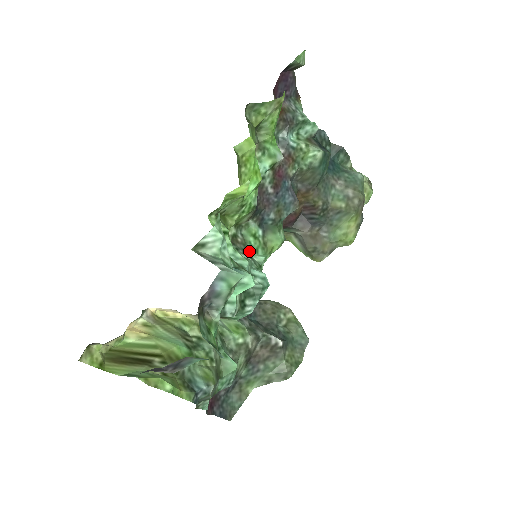
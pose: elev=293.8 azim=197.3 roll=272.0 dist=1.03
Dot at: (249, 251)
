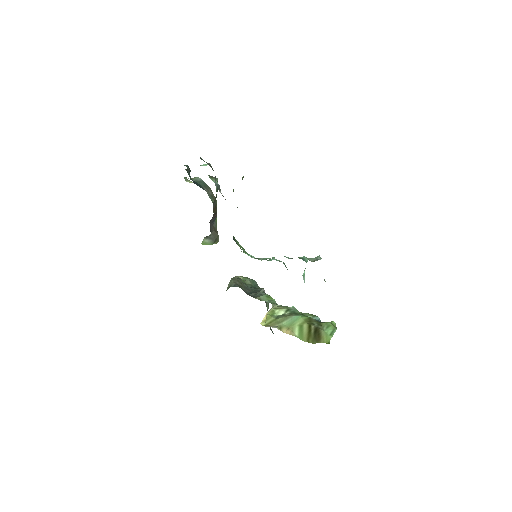
Dot at: (251, 257)
